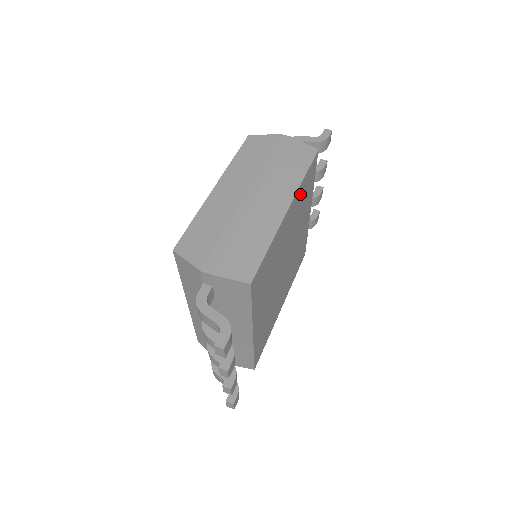
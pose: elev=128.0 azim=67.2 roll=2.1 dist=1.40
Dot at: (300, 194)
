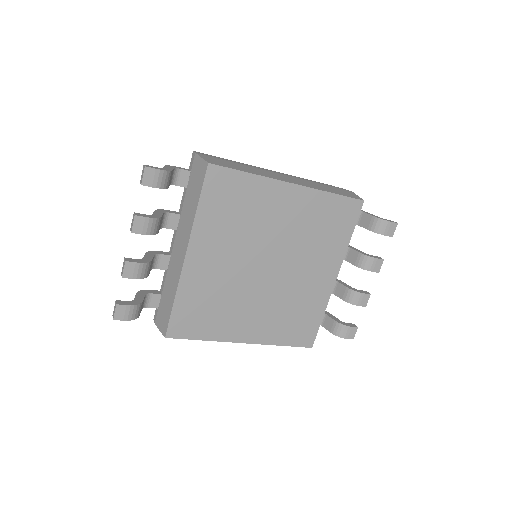
Dot at: (318, 205)
